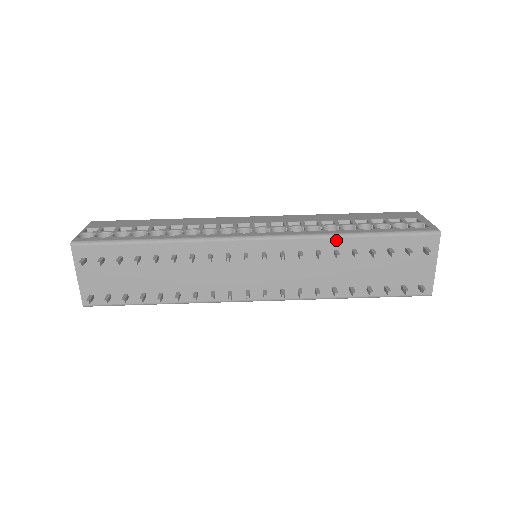
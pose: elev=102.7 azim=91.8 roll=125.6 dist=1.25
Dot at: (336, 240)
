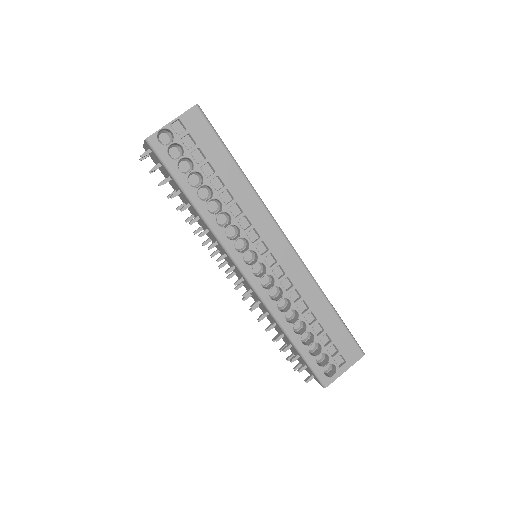
Dot at: (279, 326)
